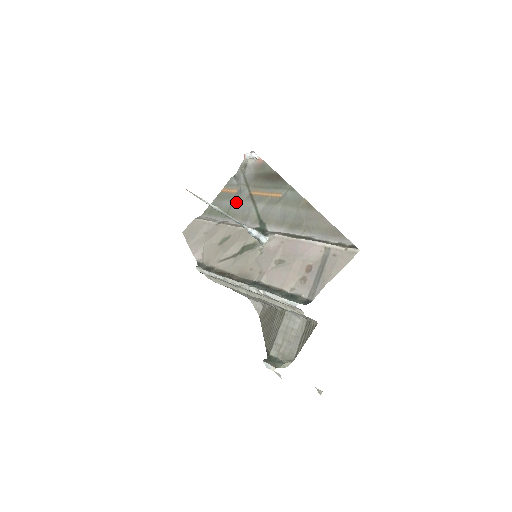
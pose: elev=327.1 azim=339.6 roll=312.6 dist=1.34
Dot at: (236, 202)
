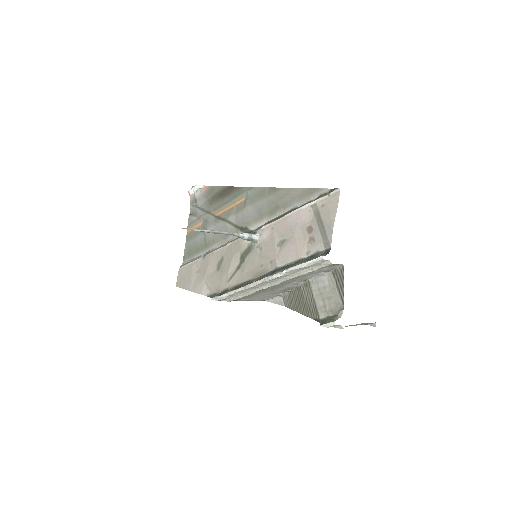
Dot at: occluded
